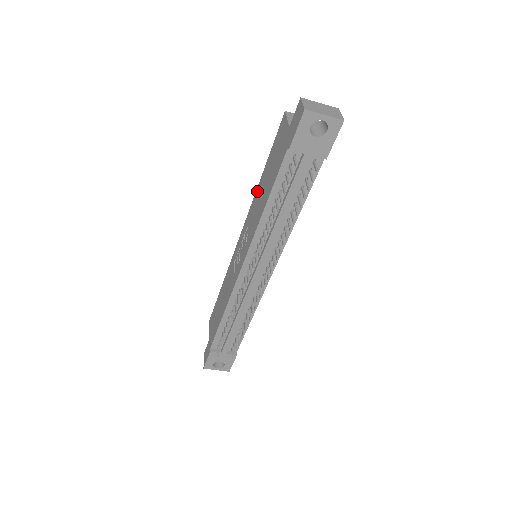
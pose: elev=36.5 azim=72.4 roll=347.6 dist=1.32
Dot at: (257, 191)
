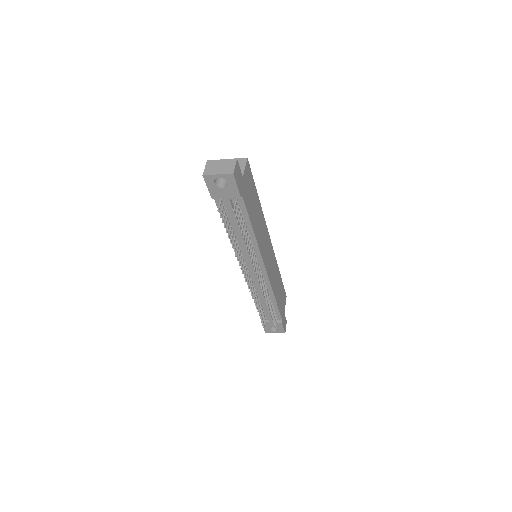
Dot at: occluded
